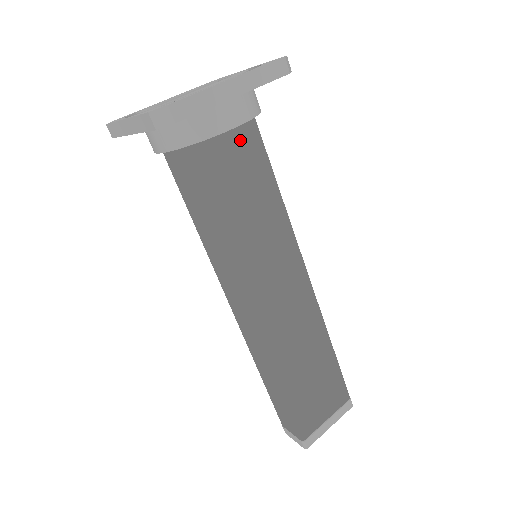
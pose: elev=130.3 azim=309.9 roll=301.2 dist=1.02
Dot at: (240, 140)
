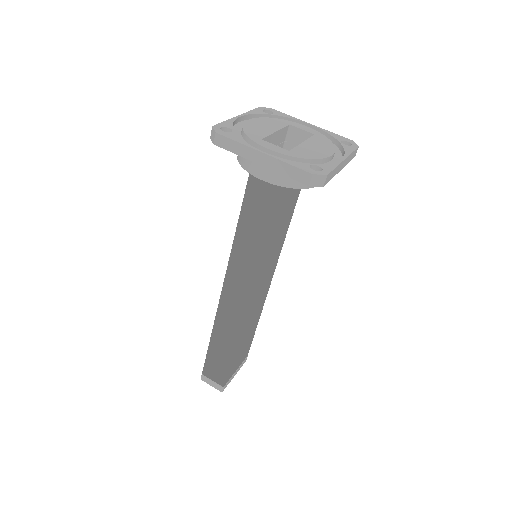
Dot at: occluded
